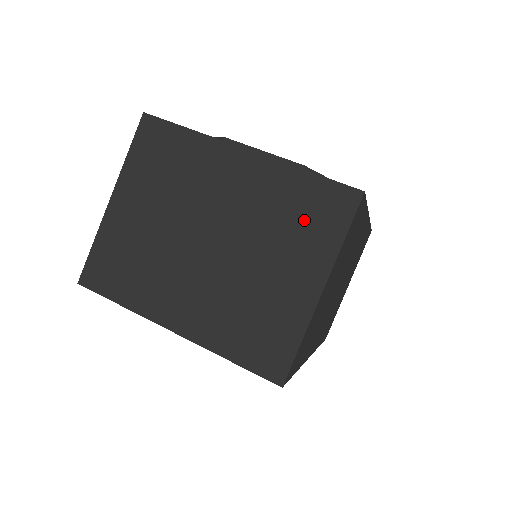
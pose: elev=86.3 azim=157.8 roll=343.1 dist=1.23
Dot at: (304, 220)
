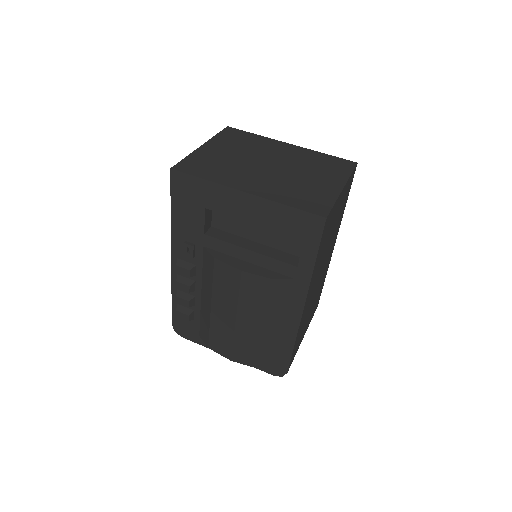
Dot at: (327, 166)
